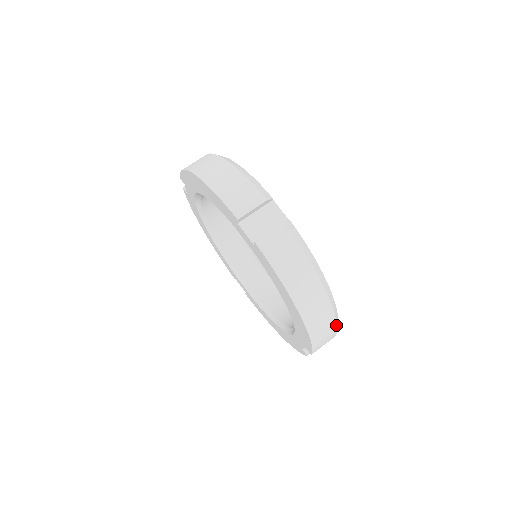
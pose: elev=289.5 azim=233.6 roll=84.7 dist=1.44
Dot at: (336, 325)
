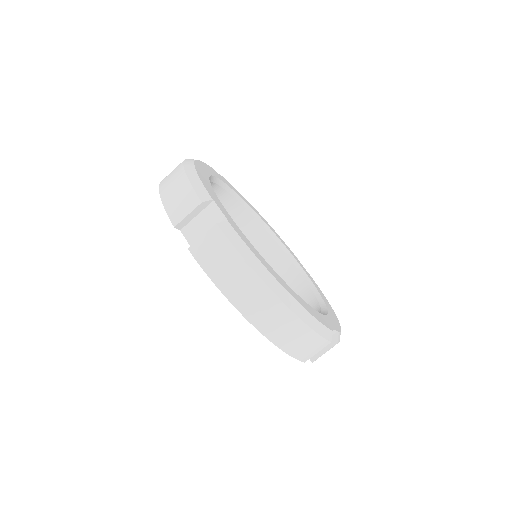
Dot at: occluded
